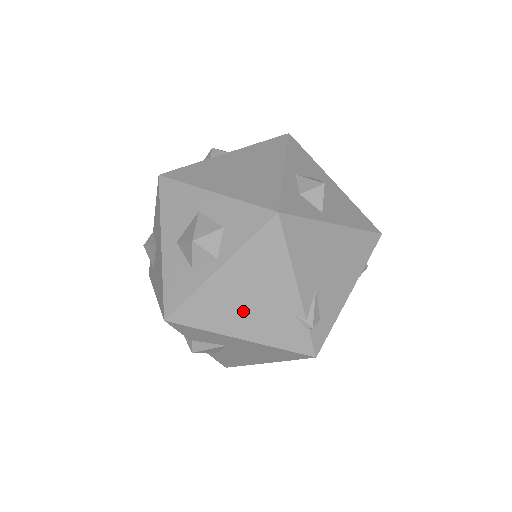
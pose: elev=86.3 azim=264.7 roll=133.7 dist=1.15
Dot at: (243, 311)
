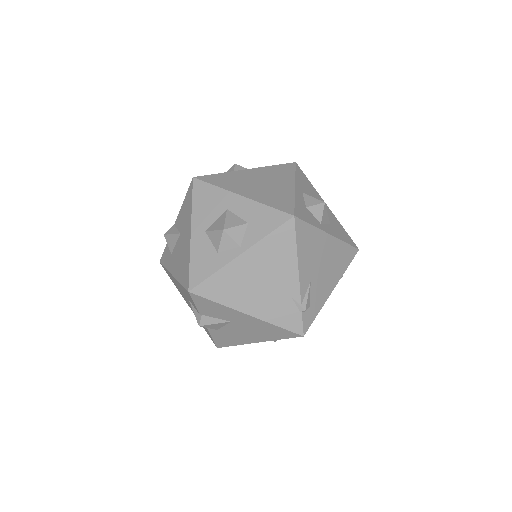
Dot at: (253, 291)
